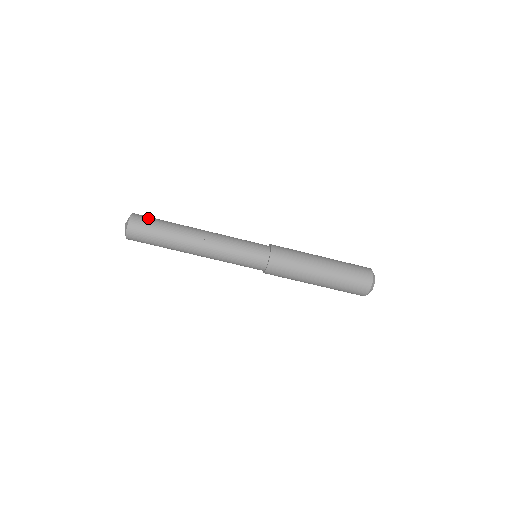
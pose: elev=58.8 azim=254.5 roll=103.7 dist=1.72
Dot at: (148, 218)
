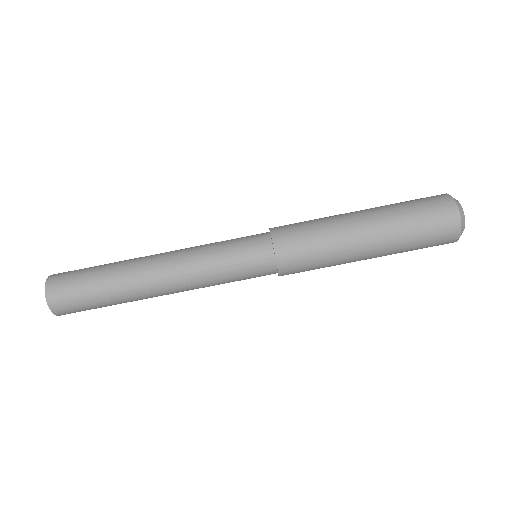
Dot at: (72, 275)
